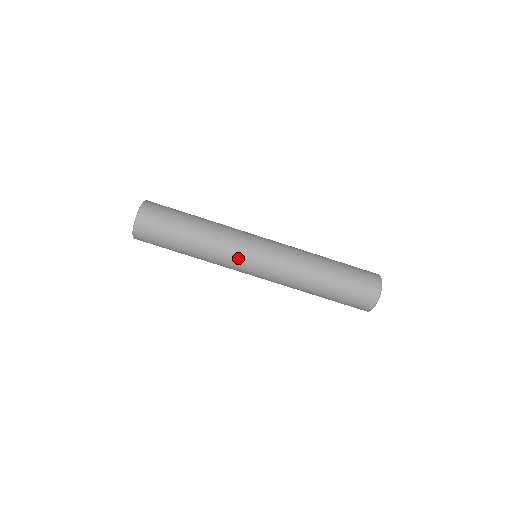
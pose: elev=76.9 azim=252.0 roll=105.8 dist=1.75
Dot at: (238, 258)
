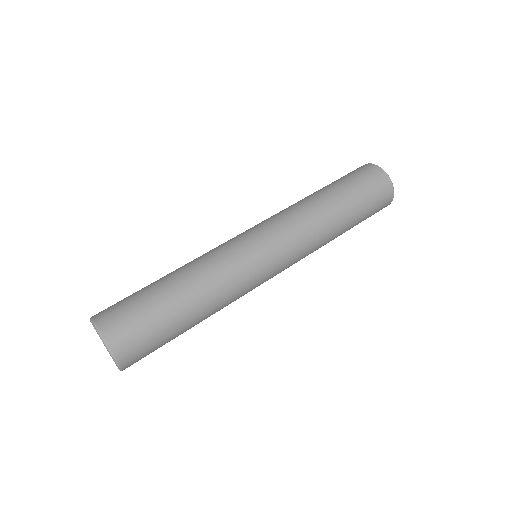
Dot at: (226, 243)
